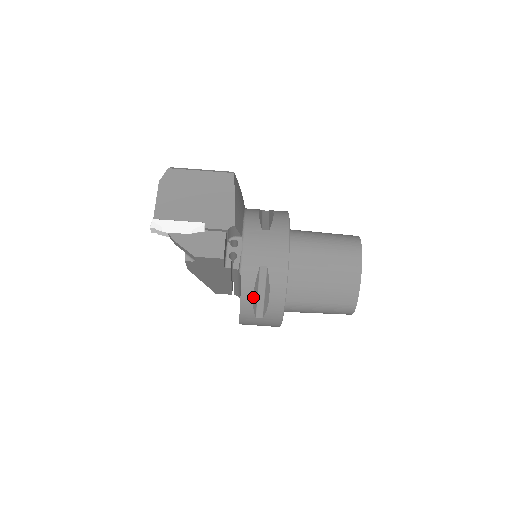
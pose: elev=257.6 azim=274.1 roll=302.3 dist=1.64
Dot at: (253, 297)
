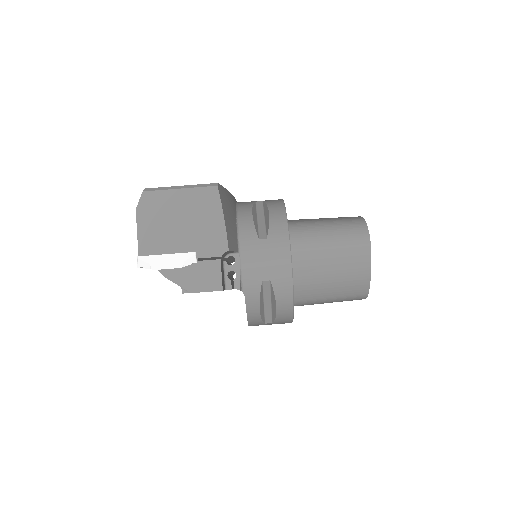
Dot at: (259, 310)
